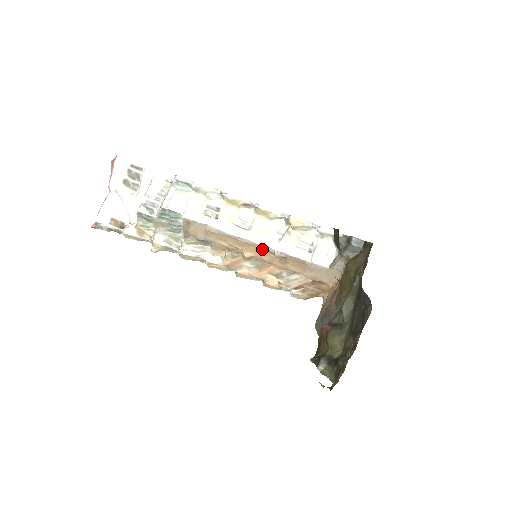
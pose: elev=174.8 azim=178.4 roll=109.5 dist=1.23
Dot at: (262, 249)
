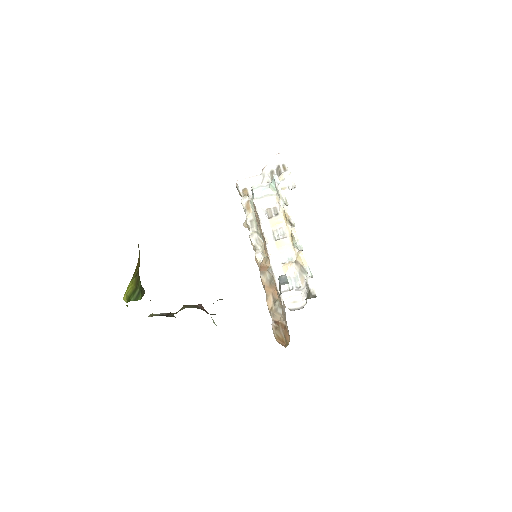
Dot at: occluded
